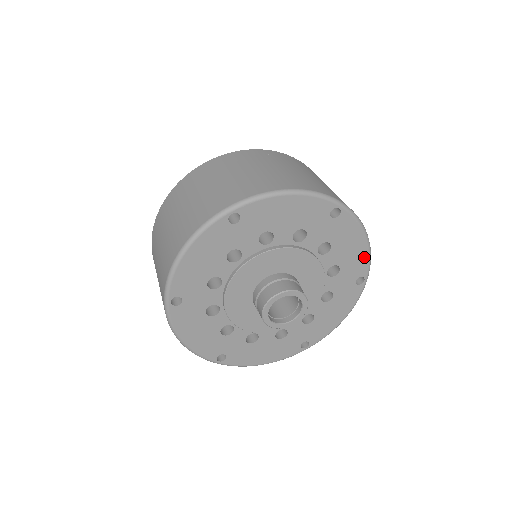
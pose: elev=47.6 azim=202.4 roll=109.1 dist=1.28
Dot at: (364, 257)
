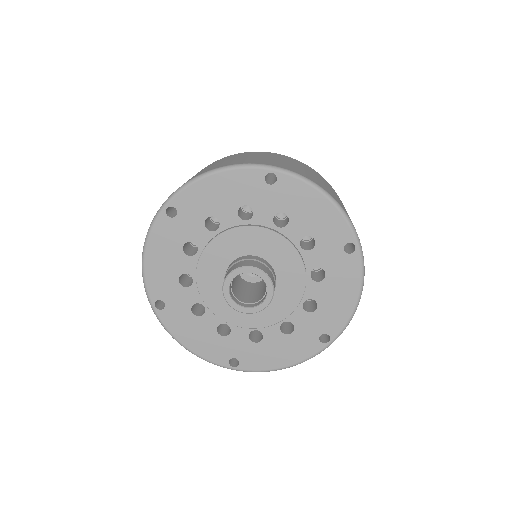
Dot at: (337, 219)
